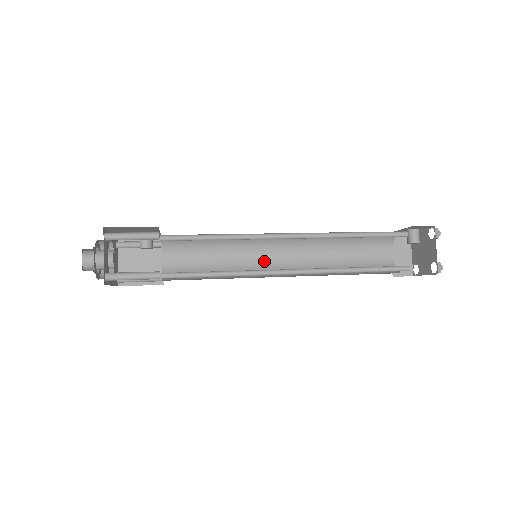
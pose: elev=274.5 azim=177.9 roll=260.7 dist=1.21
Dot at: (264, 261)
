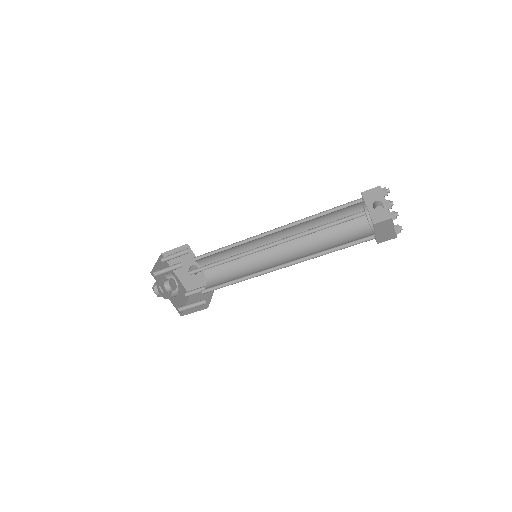
Dot at: (270, 267)
